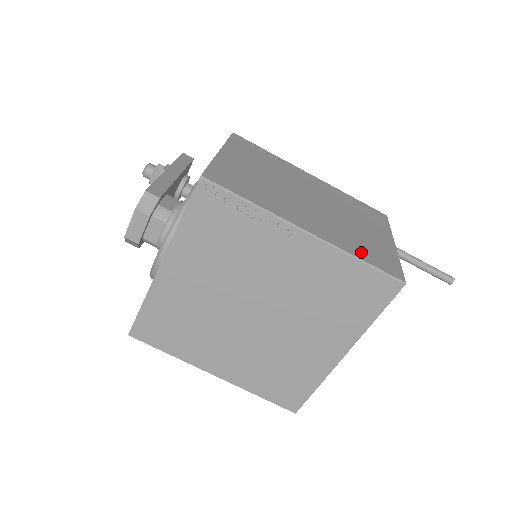
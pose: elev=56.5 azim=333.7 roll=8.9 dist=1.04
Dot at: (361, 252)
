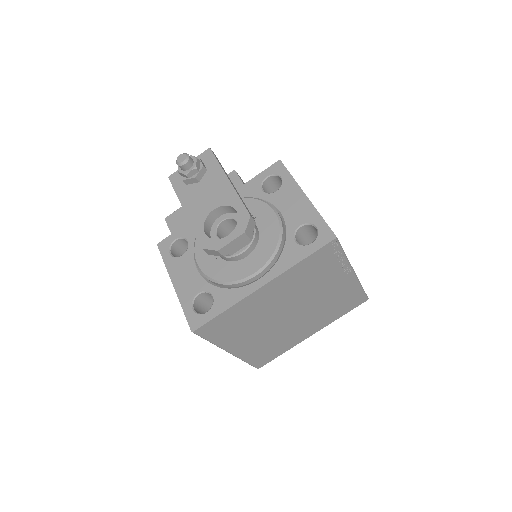
Dot at: occluded
